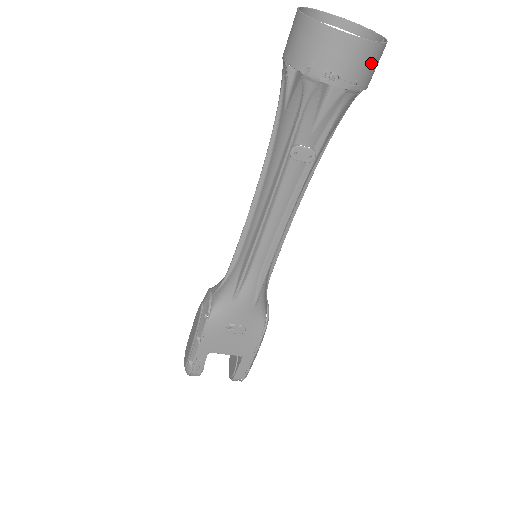
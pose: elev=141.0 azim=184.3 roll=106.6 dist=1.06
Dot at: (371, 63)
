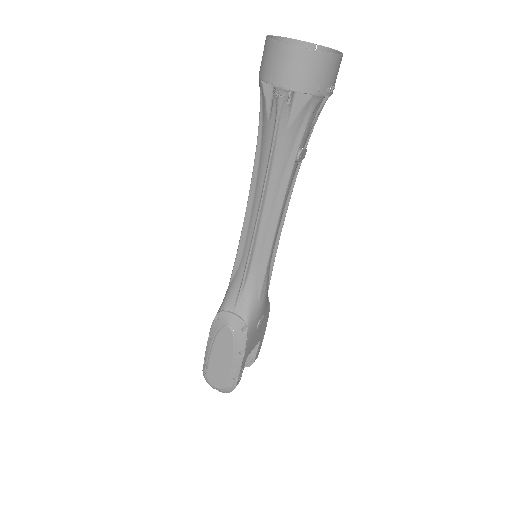
Dot at: occluded
